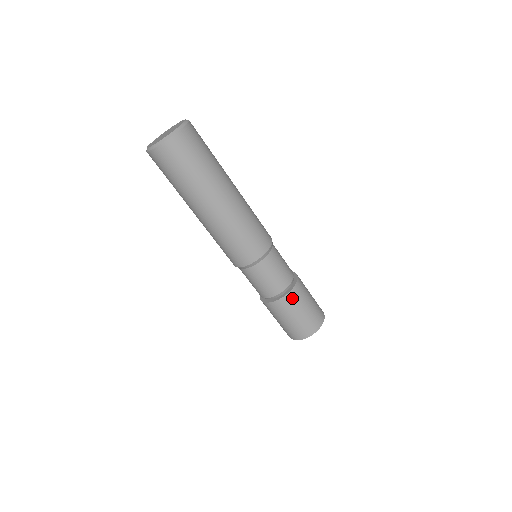
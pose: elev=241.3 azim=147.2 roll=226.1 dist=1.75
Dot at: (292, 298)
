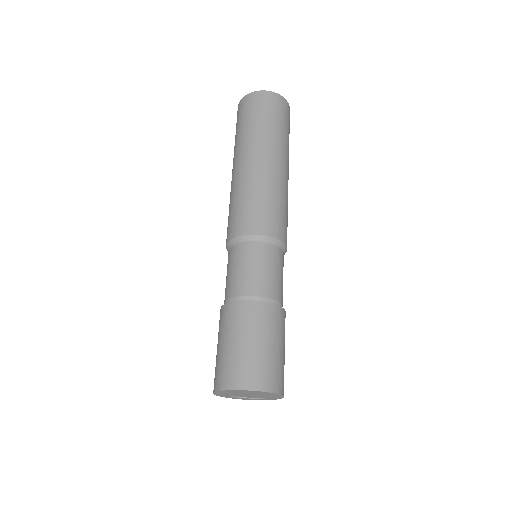
Dot at: (283, 319)
